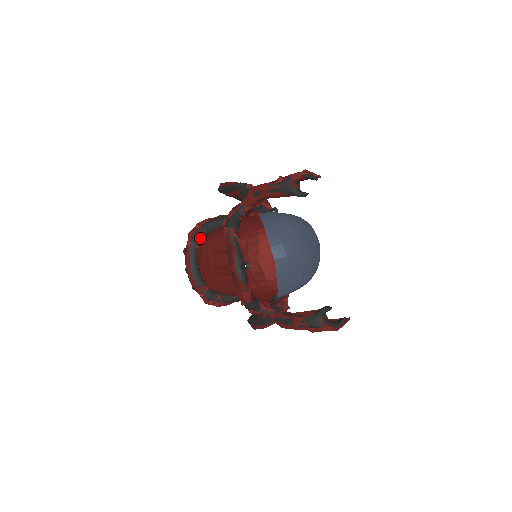
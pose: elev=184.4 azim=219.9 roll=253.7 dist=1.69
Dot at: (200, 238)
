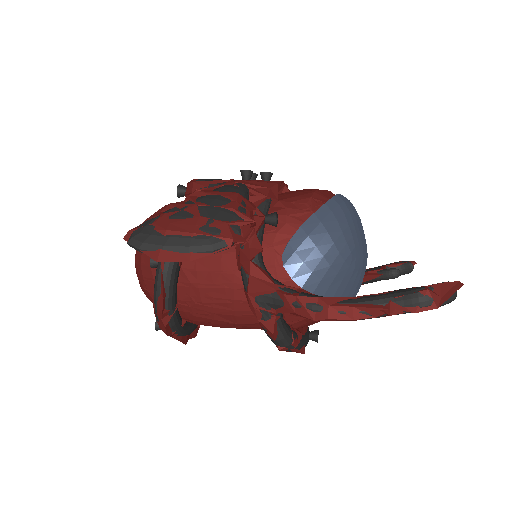
Dot at: (178, 316)
